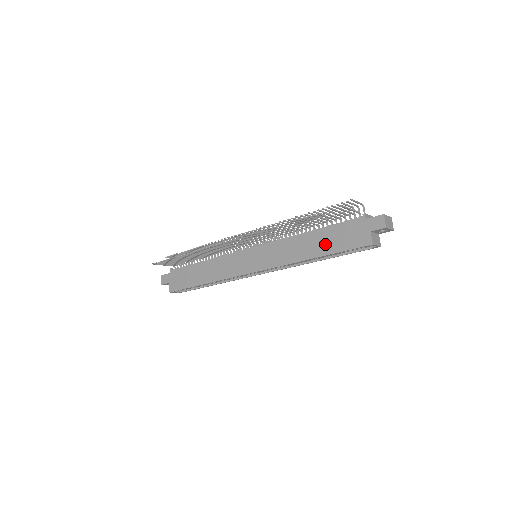
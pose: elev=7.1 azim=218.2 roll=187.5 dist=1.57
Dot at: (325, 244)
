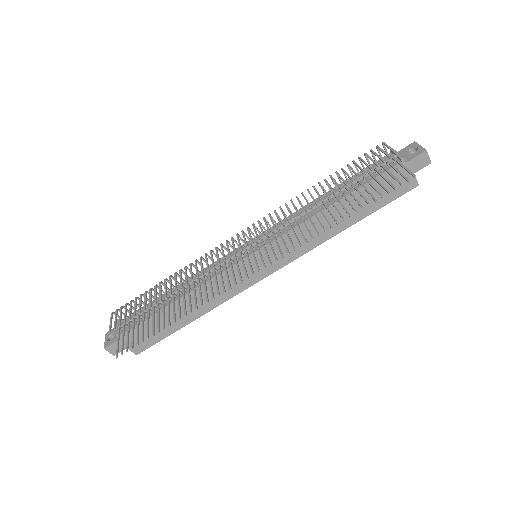
Dot at: (360, 208)
